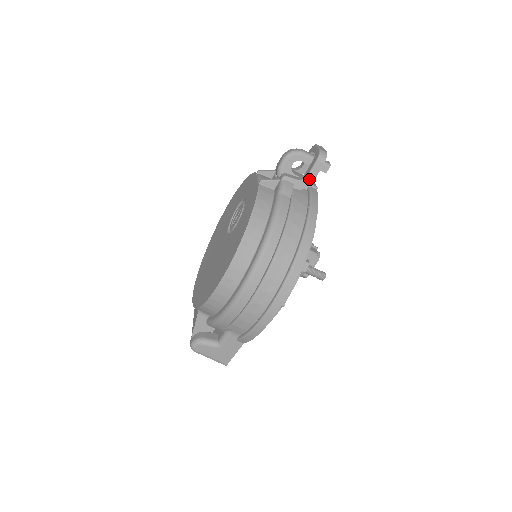
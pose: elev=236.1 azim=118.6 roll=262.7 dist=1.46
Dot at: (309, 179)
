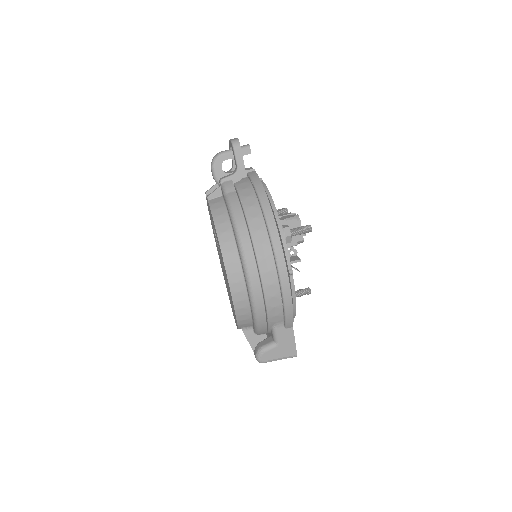
Dot at: (240, 167)
